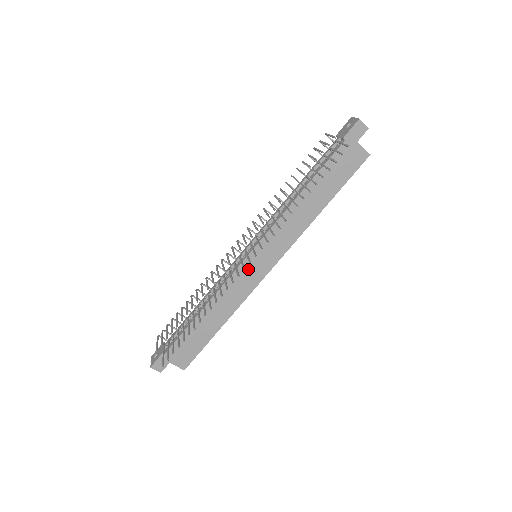
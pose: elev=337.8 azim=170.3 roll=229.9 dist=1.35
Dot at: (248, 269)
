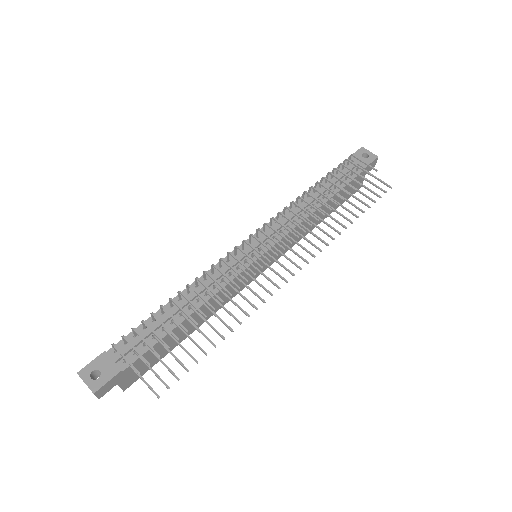
Dot at: occluded
